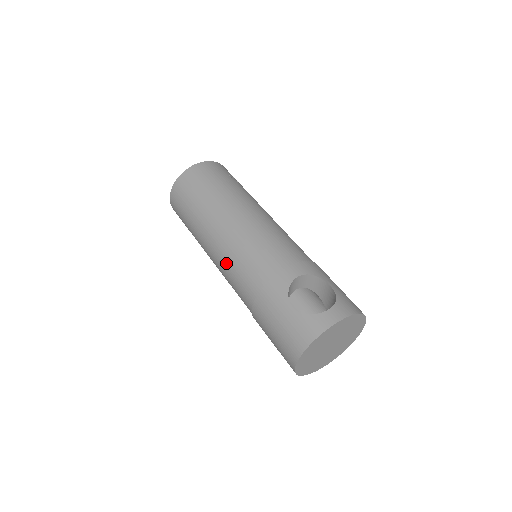
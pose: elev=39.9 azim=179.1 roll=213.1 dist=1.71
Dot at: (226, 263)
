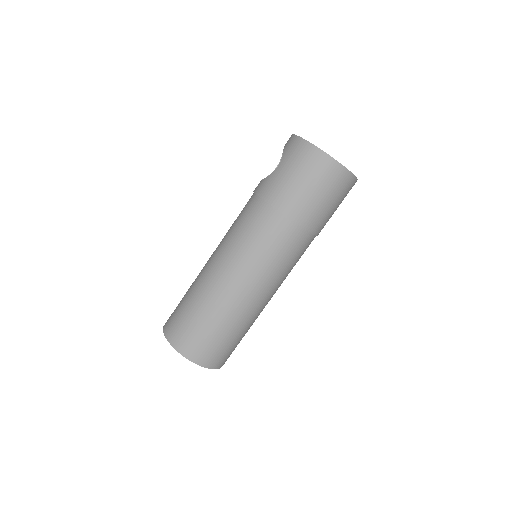
Dot at: (244, 253)
